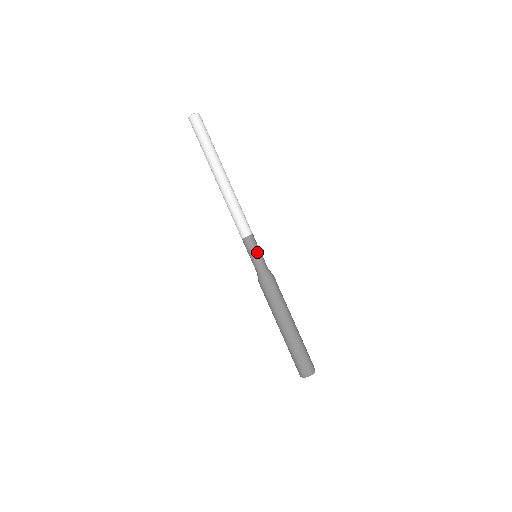
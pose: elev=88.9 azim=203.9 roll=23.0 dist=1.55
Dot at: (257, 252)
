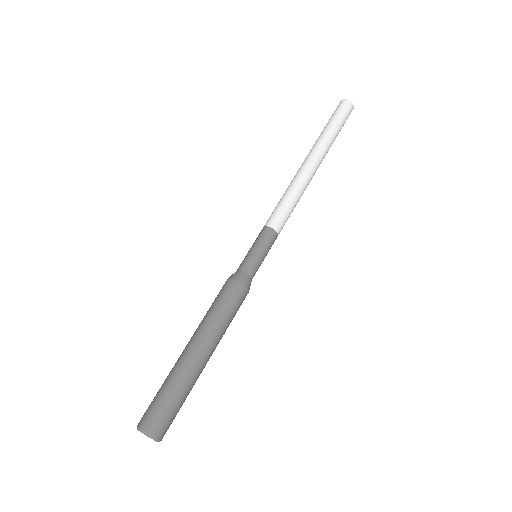
Dot at: (263, 252)
